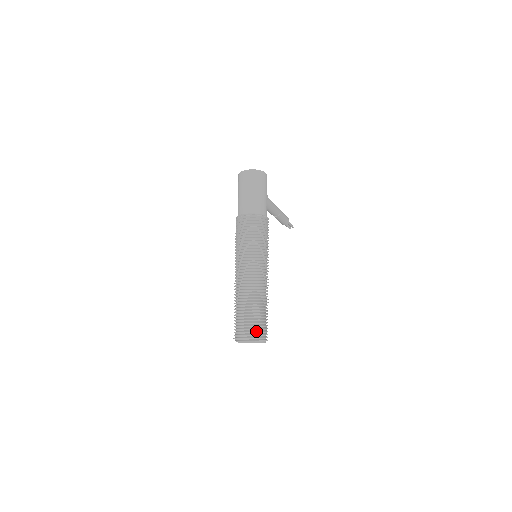
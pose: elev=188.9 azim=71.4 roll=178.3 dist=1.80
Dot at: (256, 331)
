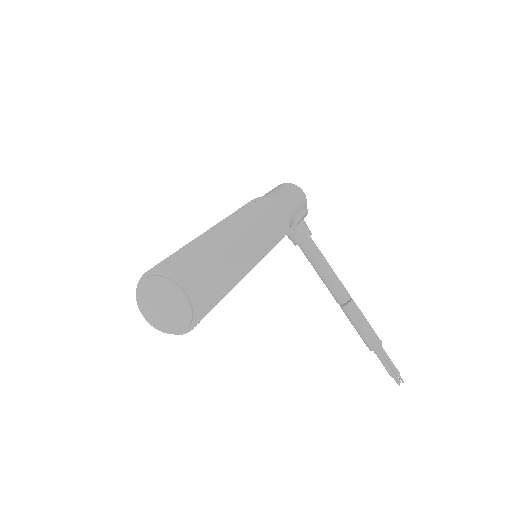
Dot at: (172, 263)
